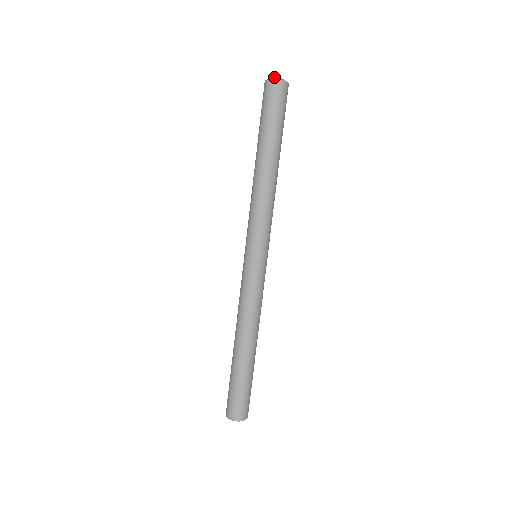
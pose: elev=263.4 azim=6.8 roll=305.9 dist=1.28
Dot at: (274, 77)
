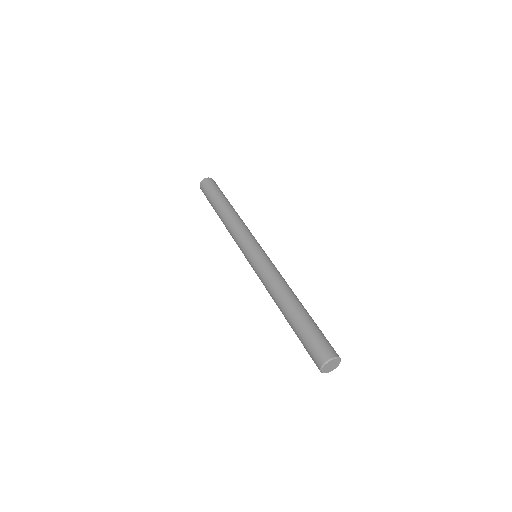
Dot at: occluded
